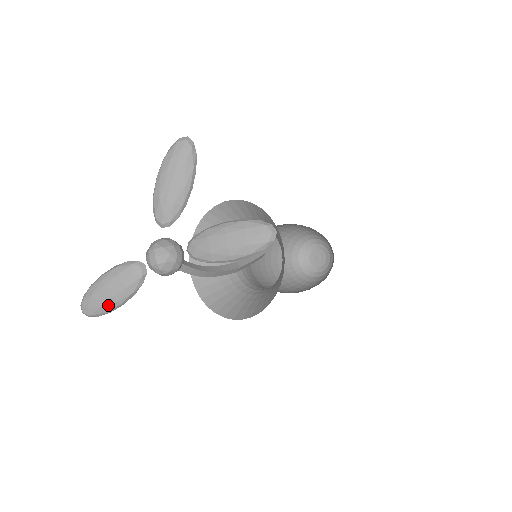
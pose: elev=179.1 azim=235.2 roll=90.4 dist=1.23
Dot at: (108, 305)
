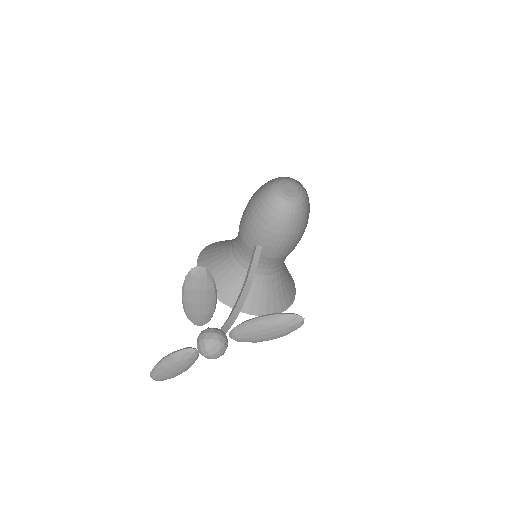
Dot at: (176, 375)
